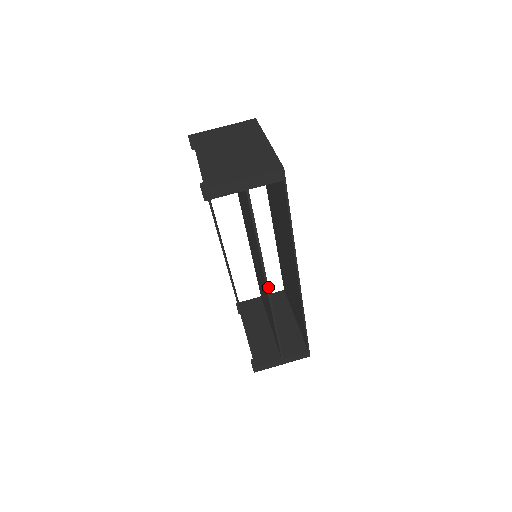
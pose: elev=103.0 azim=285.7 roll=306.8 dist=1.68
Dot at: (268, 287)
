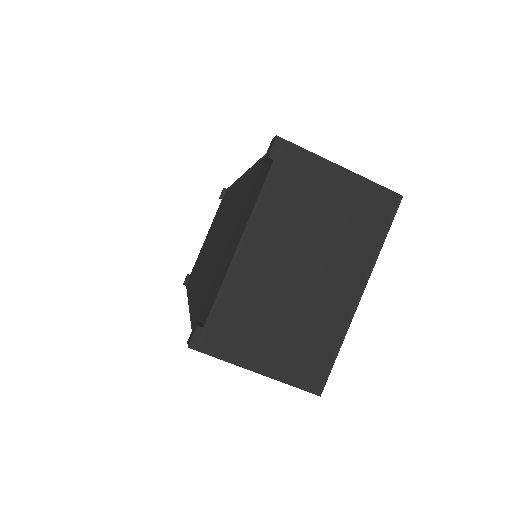
Dot at: occluded
